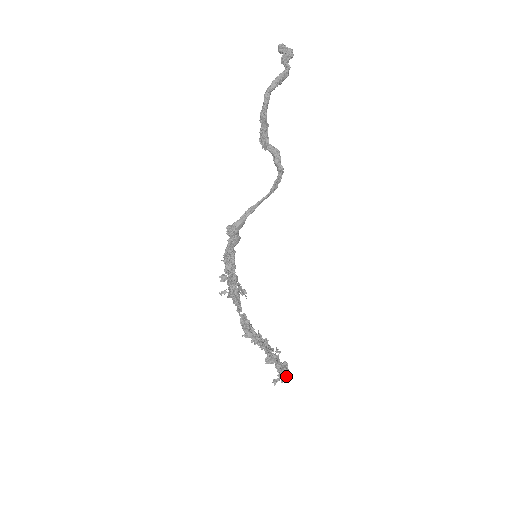
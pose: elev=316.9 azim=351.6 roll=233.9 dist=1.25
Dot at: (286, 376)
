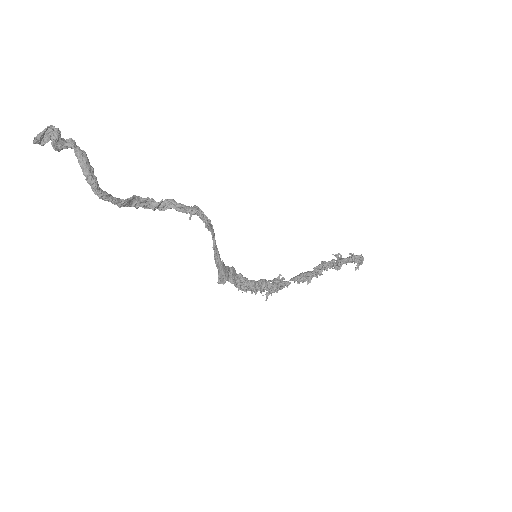
Dot at: (361, 260)
